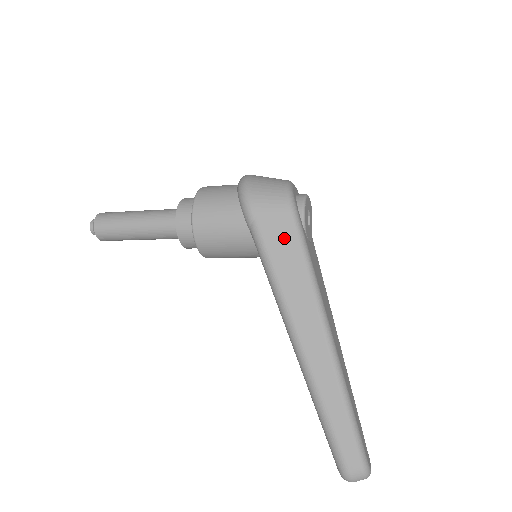
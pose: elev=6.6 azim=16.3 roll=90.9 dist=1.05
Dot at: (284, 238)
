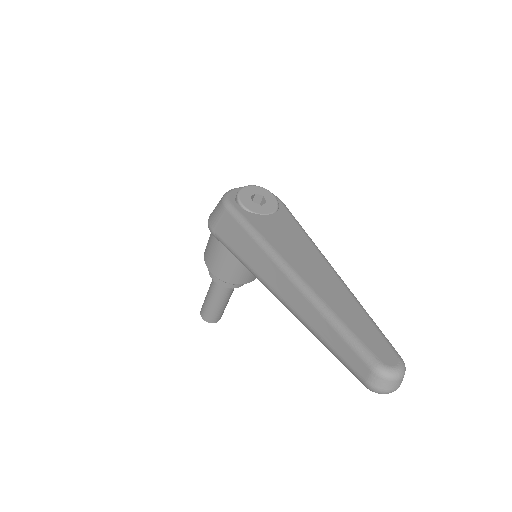
Dot at: (231, 229)
